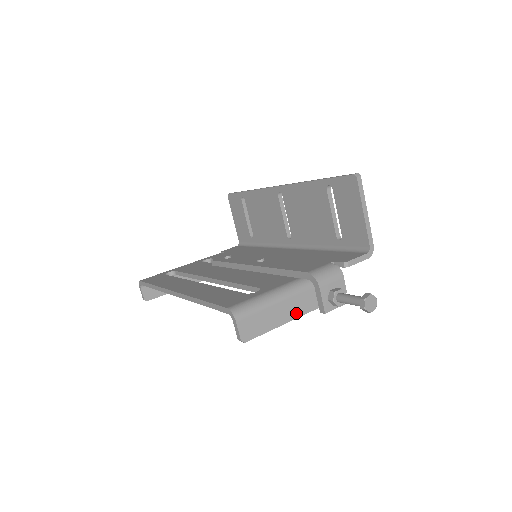
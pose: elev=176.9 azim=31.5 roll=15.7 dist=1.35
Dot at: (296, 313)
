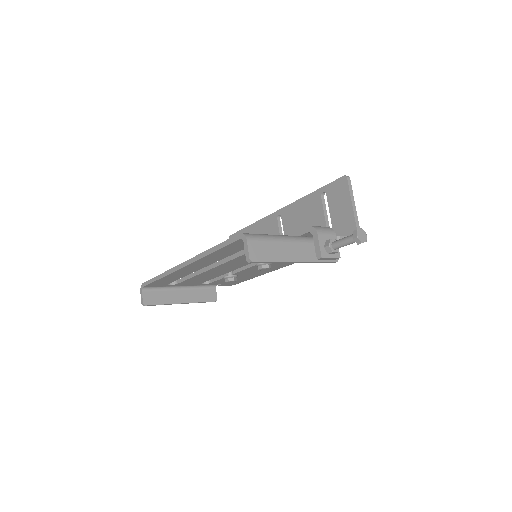
Dot at: (296, 257)
